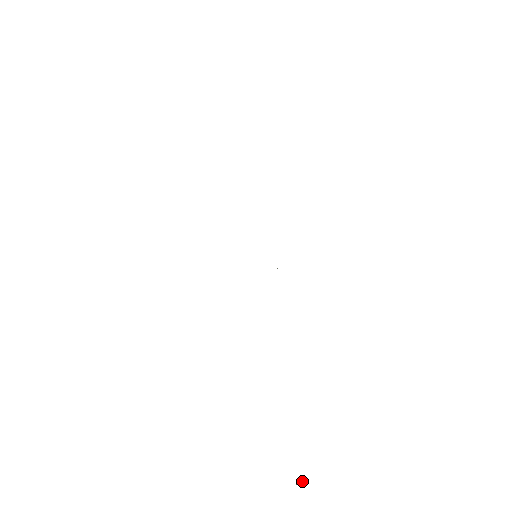
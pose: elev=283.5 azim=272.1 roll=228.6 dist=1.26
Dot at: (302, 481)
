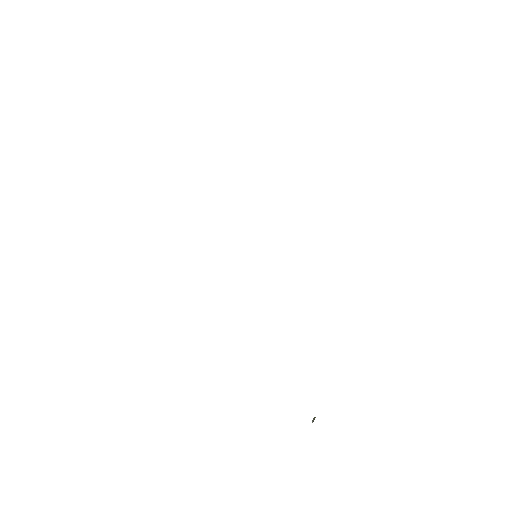
Dot at: (315, 417)
